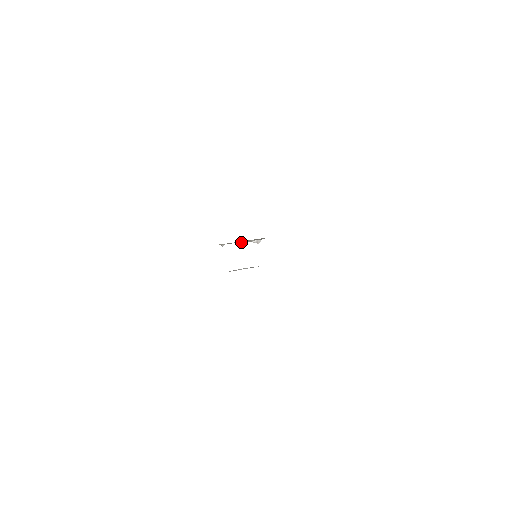
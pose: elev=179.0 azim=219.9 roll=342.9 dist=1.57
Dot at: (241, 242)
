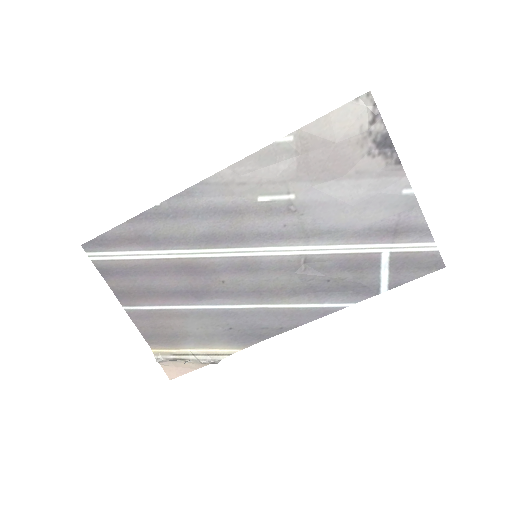
Dot at: (189, 360)
